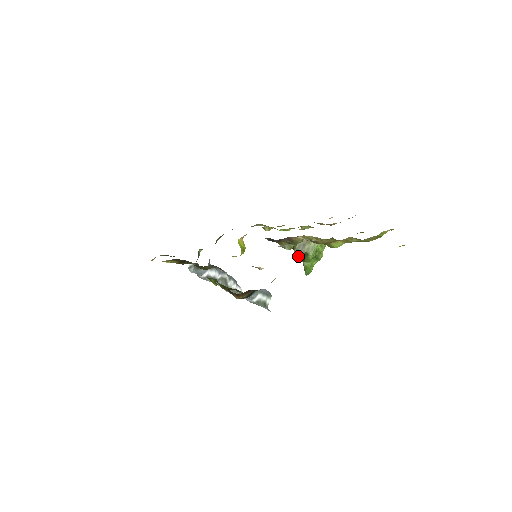
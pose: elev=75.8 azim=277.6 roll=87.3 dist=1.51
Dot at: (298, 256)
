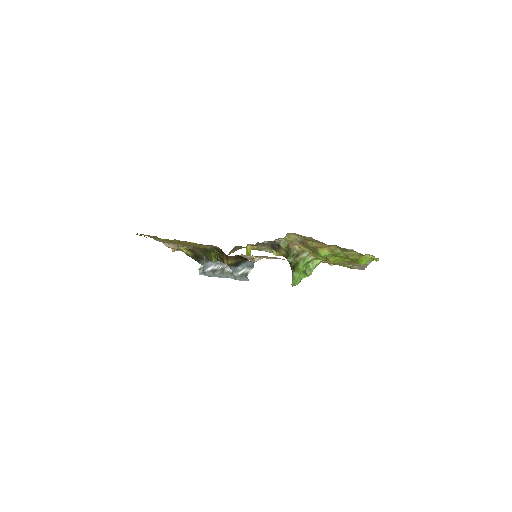
Dot at: (290, 266)
